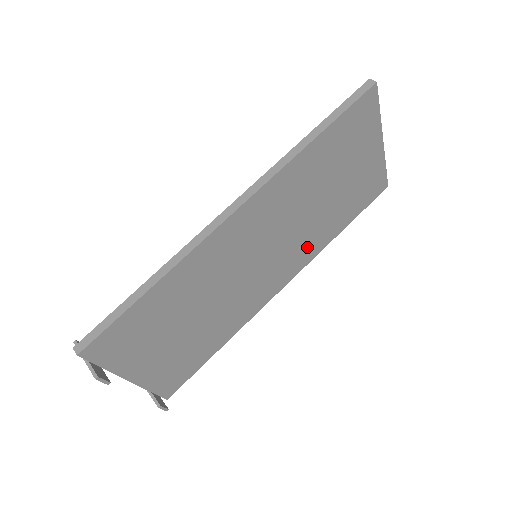
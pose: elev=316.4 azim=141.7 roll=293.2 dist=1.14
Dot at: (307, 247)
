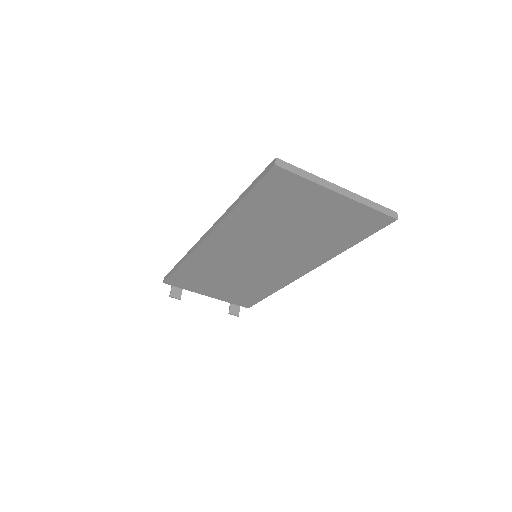
Dot at: (309, 255)
